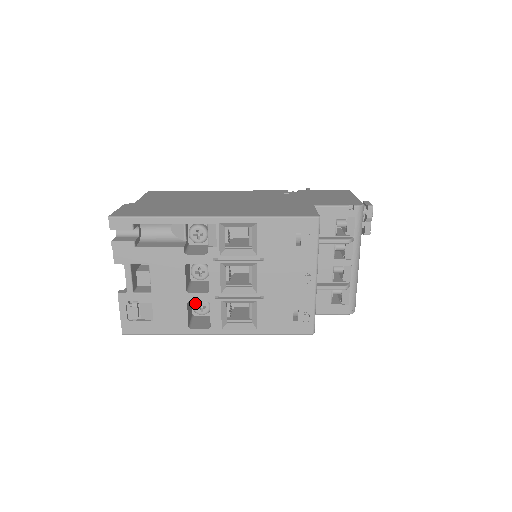
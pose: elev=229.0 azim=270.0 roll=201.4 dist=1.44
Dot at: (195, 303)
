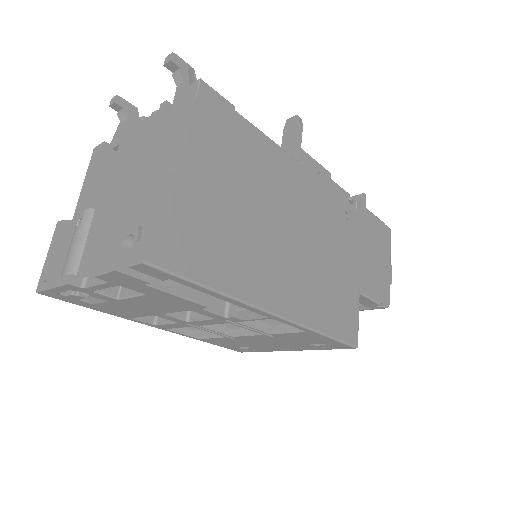
Dot at: occluded
